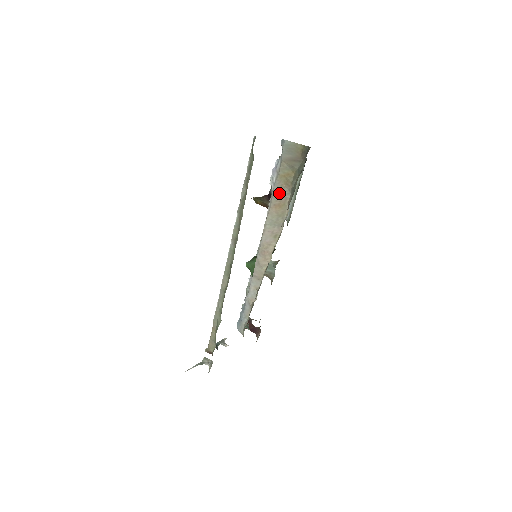
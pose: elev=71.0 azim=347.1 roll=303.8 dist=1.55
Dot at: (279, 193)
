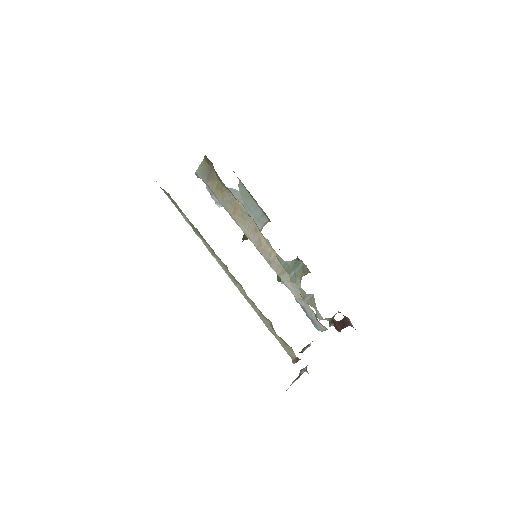
Dot at: (226, 203)
